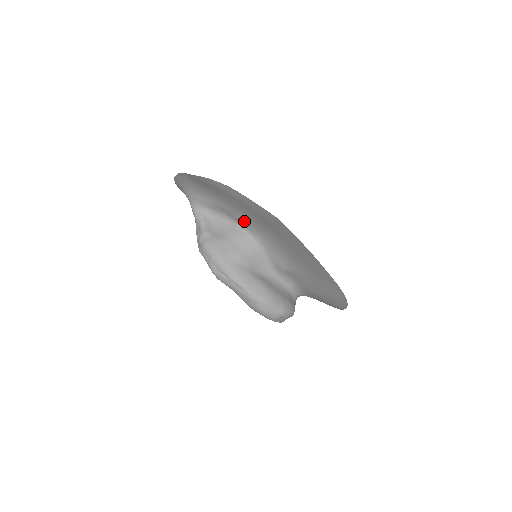
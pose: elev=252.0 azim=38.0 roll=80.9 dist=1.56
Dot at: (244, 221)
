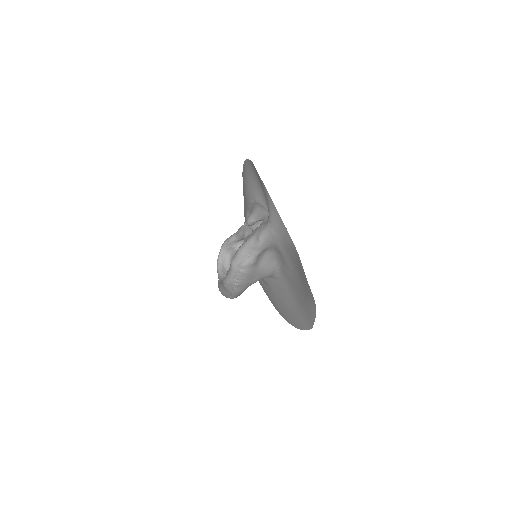
Dot at: (286, 275)
